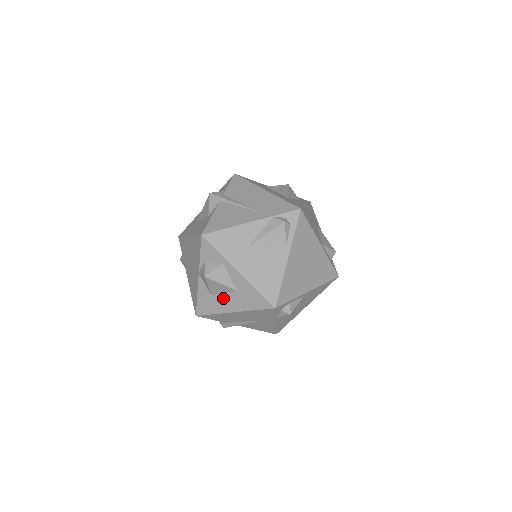
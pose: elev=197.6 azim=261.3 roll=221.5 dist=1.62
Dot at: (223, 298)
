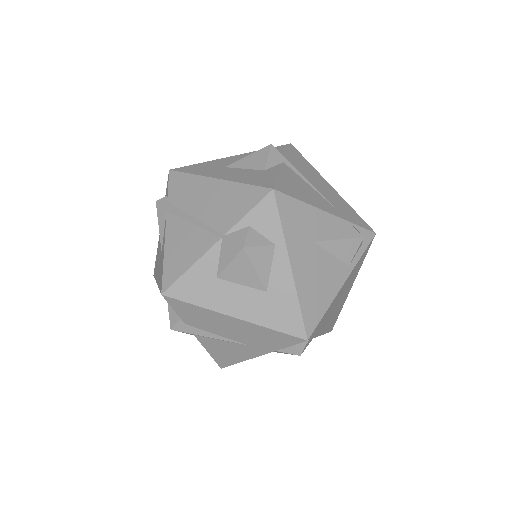
Dot at: (234, 290)
